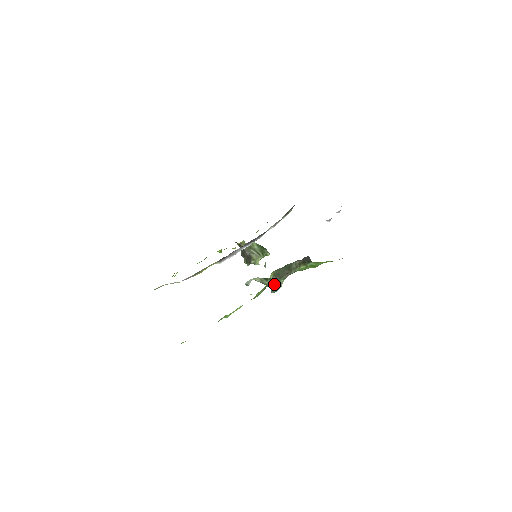
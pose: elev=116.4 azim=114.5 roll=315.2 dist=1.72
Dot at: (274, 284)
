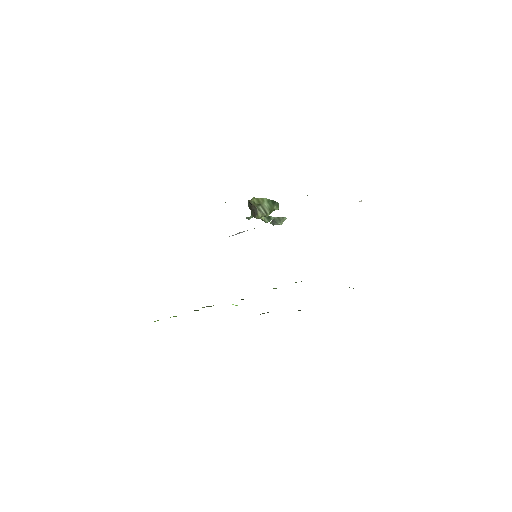
Dot at: (275, 221)
